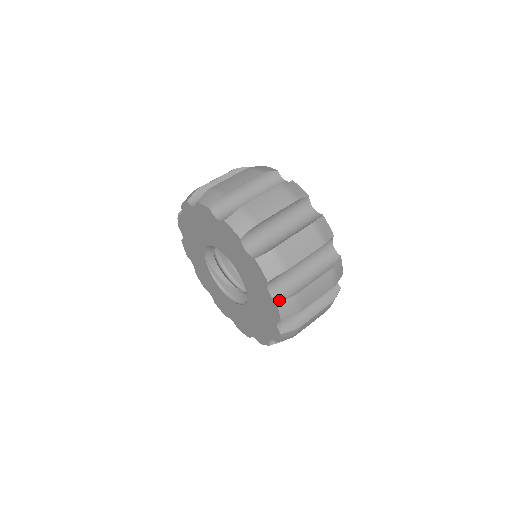
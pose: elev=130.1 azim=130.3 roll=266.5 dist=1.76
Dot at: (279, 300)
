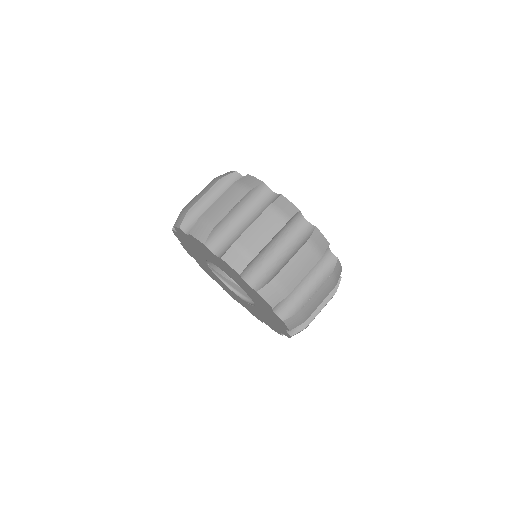
Dot at: (285, 318)
